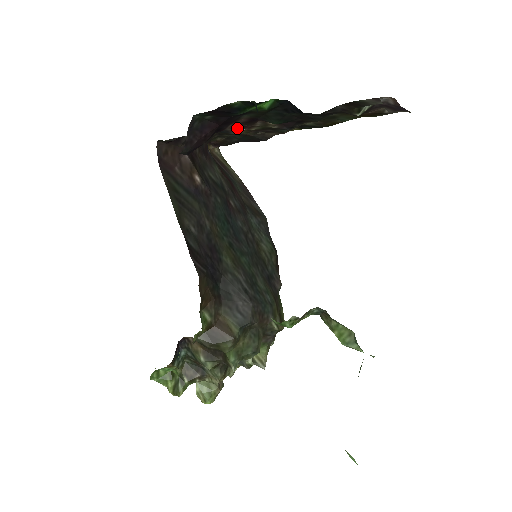
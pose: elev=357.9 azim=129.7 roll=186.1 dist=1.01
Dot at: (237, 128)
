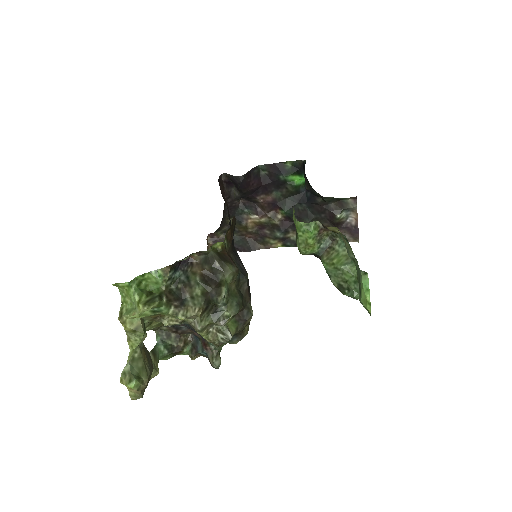
Dot at: (253, 215)
